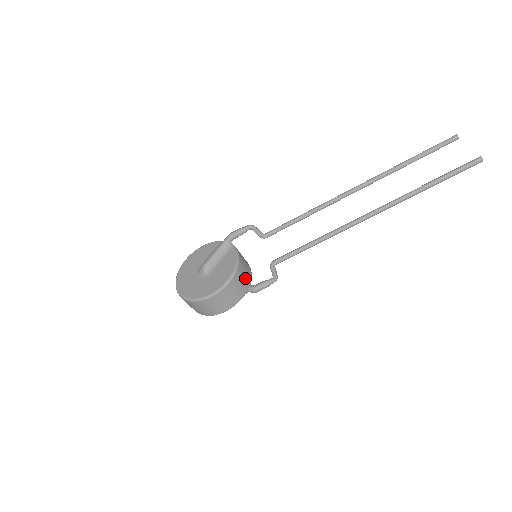
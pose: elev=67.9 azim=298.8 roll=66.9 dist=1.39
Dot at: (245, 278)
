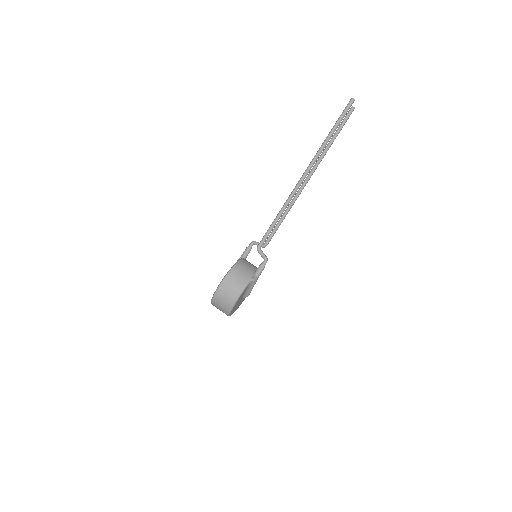
Dot at: (247, 270)
